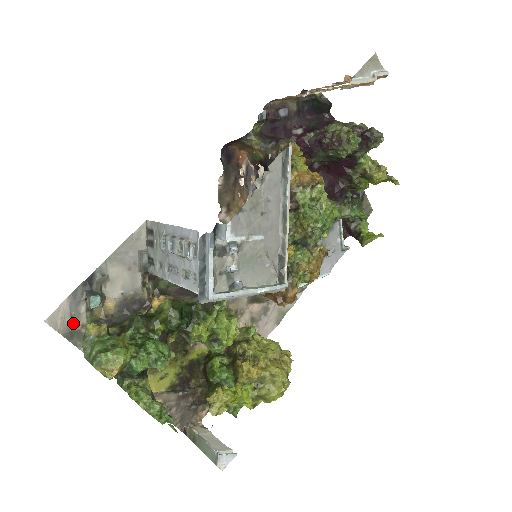
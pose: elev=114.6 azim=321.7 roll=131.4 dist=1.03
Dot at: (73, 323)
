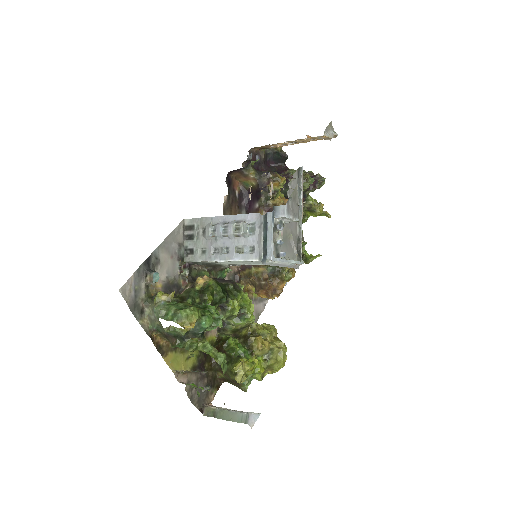
Dot at: (136, 296)
